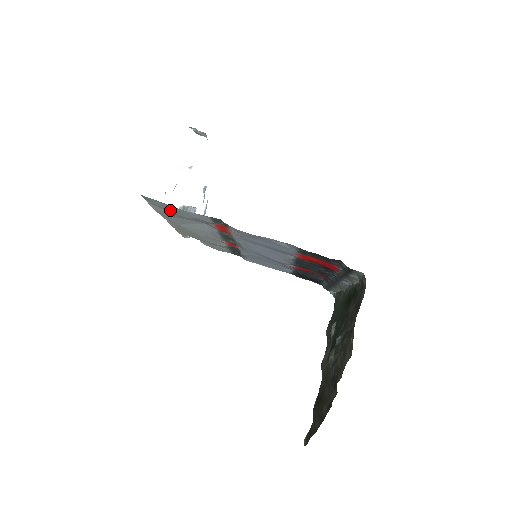
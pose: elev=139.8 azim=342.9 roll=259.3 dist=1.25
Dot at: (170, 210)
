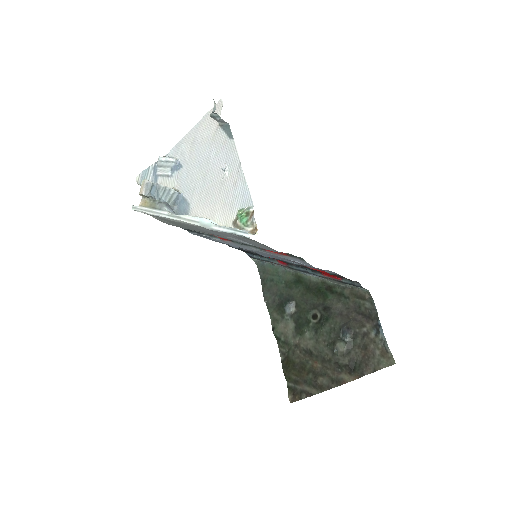
Dot at: (251, 243)
